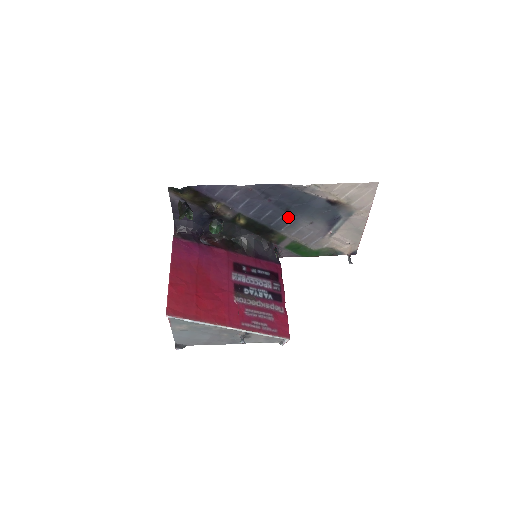
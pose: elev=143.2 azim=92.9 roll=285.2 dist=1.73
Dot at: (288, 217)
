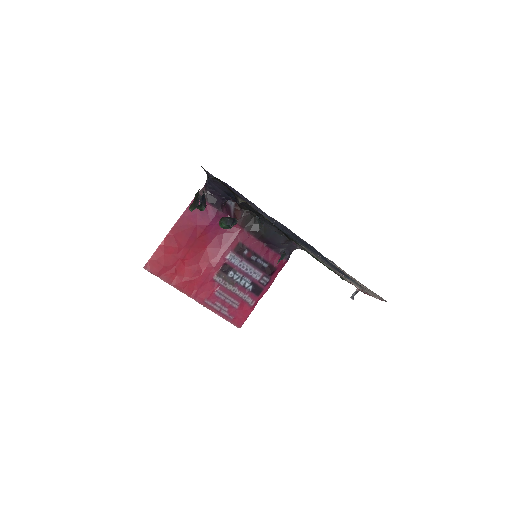
Dot at: occluded
